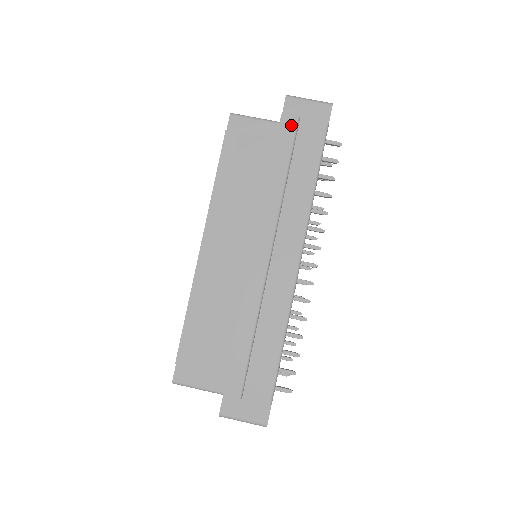
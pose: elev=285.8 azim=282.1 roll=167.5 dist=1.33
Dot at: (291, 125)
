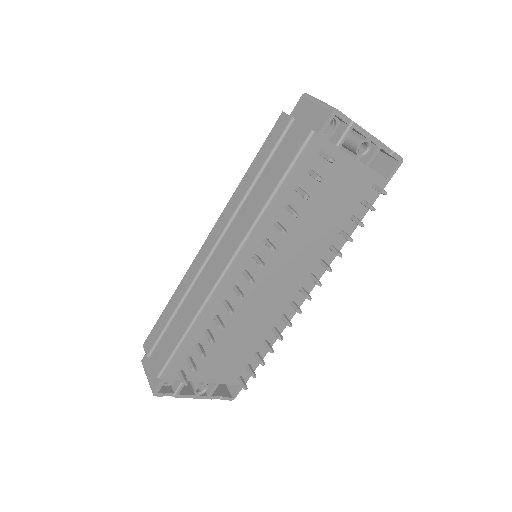
Dot at: (283, 125)
